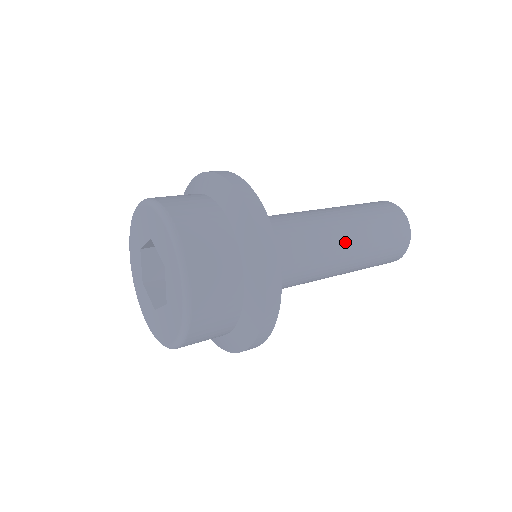
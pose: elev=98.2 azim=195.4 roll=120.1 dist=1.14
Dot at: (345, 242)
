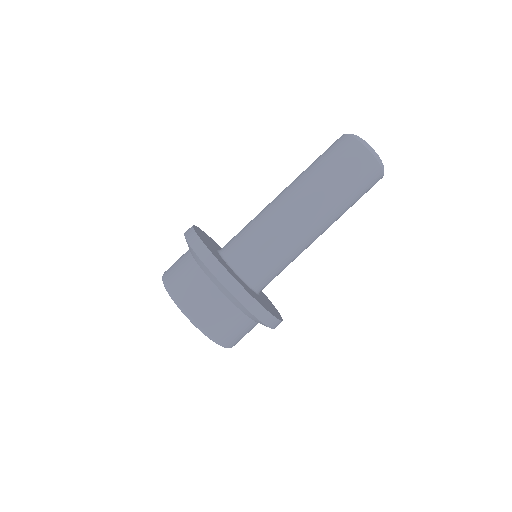
Dot at: (317, 220)
